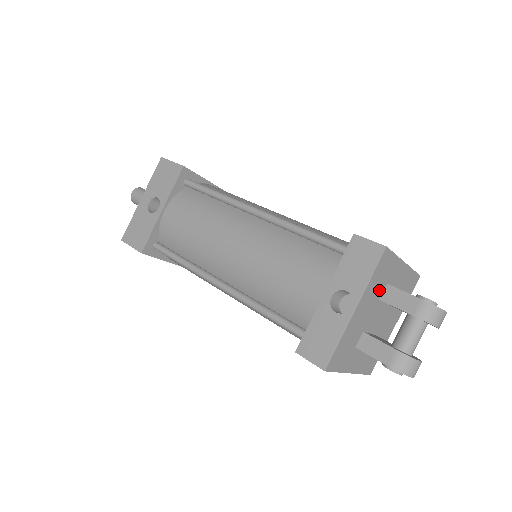
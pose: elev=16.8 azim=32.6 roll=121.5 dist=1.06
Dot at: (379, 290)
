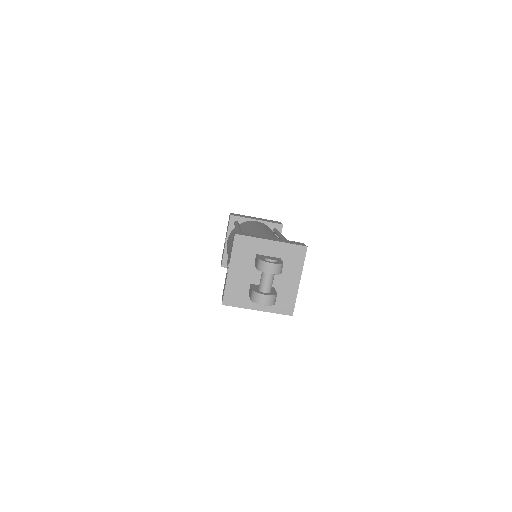
Dot at: (249, 258)
